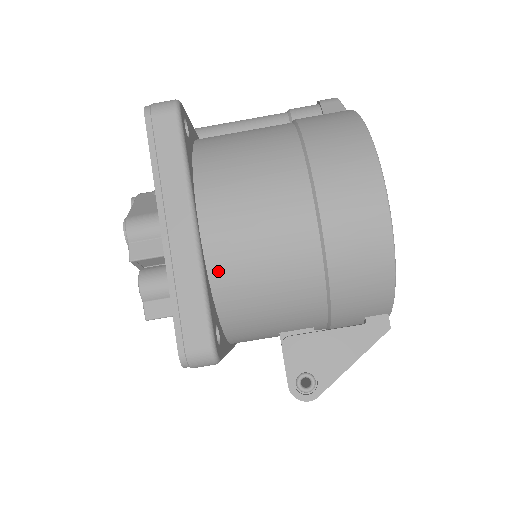
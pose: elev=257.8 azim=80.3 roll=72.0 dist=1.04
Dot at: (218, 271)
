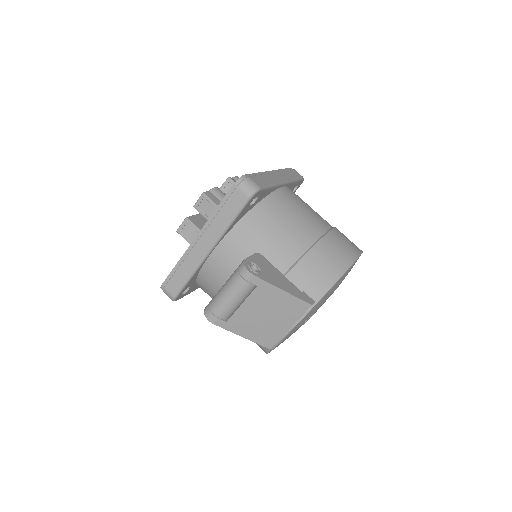
Dot at: (276, 197)
